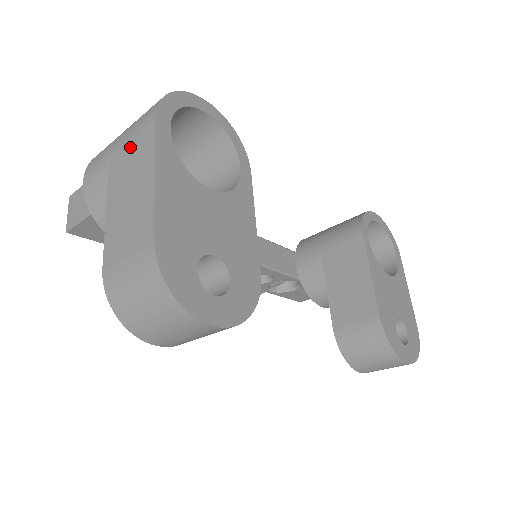
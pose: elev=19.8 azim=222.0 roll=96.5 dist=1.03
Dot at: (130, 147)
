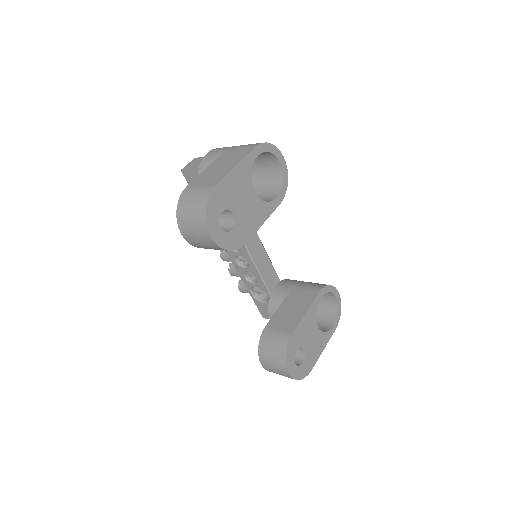
Dot at: (237, 151)
